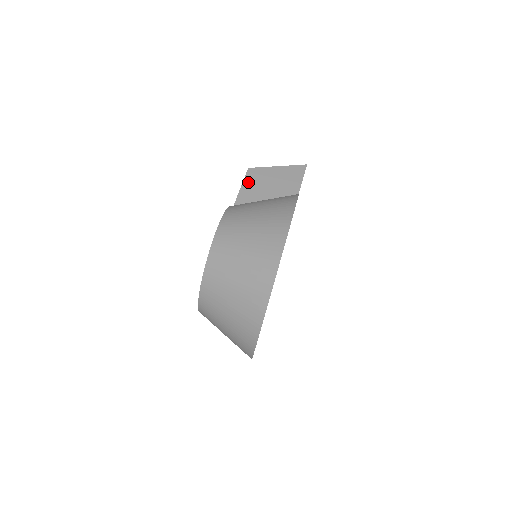
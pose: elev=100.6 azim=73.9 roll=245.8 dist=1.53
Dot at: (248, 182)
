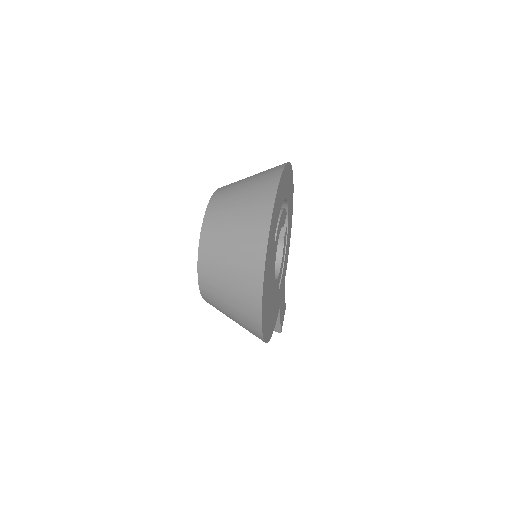
Dot at: occluded
